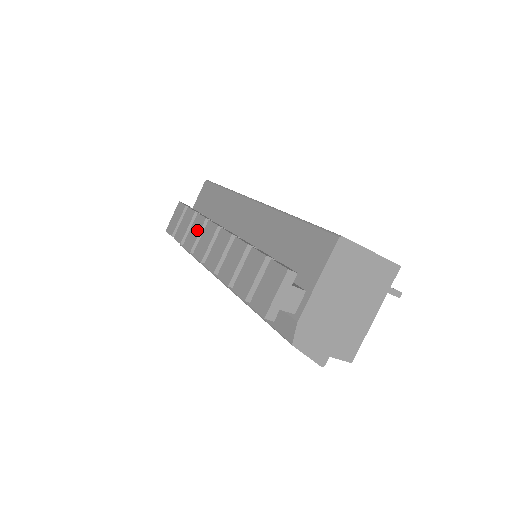
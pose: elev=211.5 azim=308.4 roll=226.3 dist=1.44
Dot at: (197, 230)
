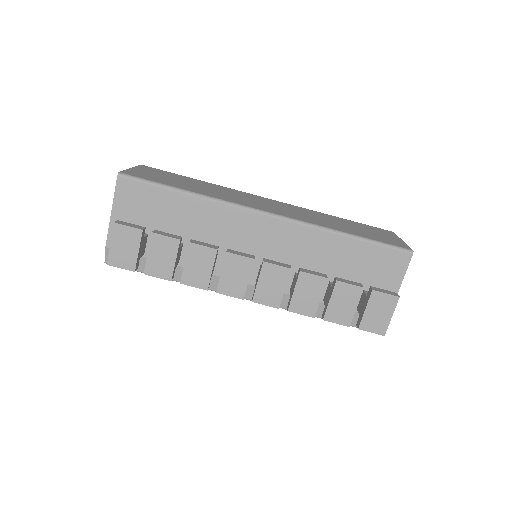
Dot at: (206, 264)
